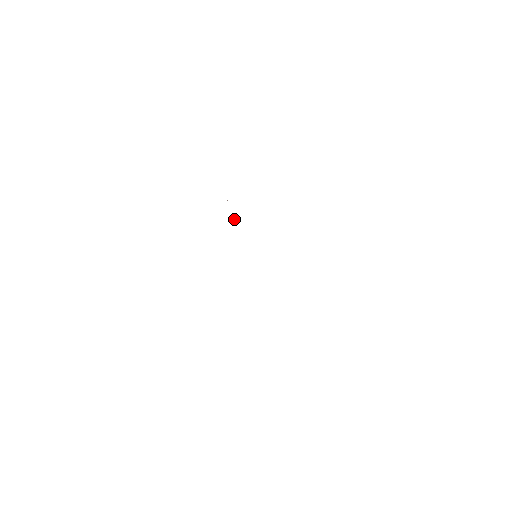
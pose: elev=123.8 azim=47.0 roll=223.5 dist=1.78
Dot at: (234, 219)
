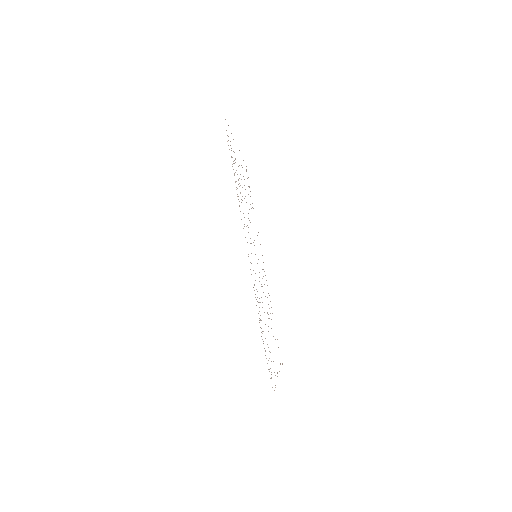
Dot at: occluded
